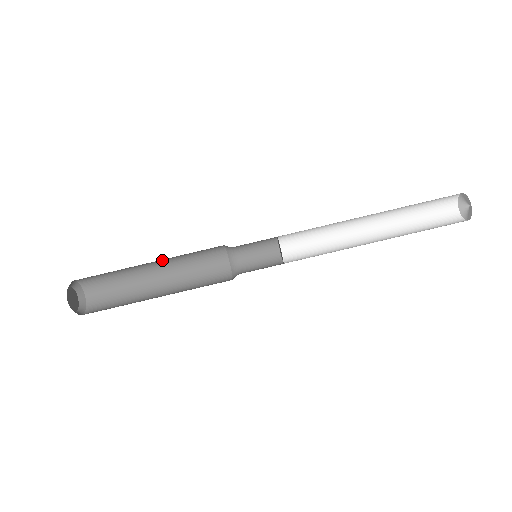
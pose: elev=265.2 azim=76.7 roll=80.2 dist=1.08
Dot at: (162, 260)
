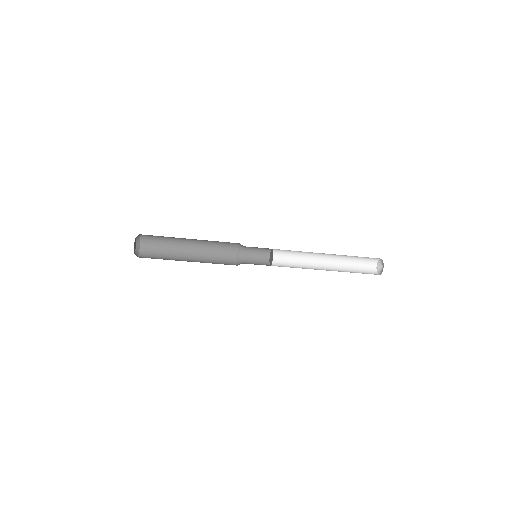
Dot at: occluded
